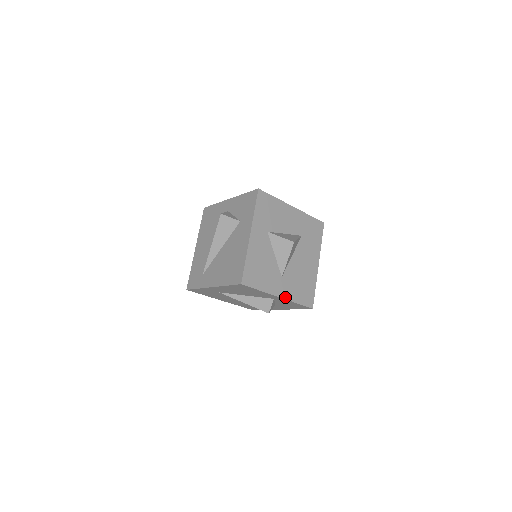
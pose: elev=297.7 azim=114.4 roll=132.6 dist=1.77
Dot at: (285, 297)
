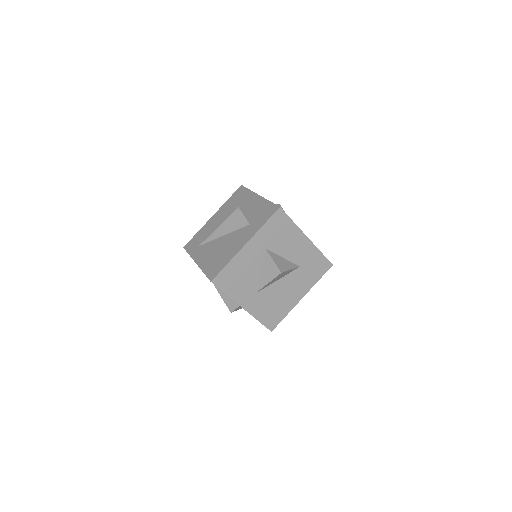
Dot at: (249, 310)
